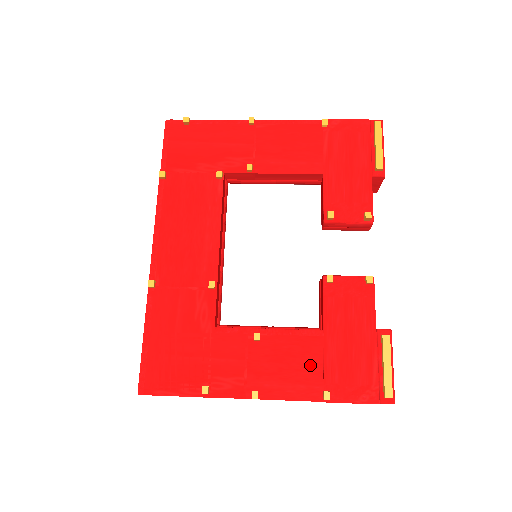
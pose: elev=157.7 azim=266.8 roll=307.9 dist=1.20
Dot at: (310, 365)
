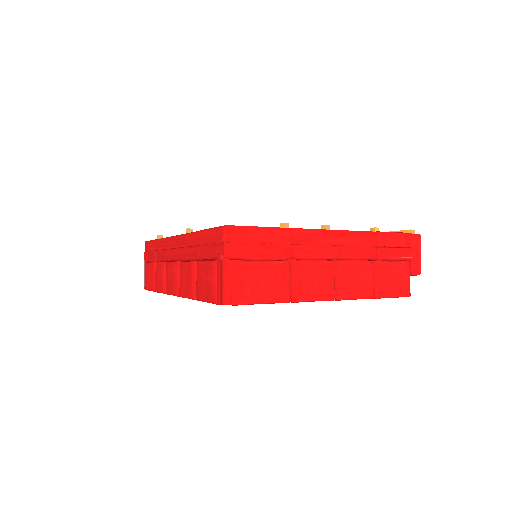
Dot at: occluded
